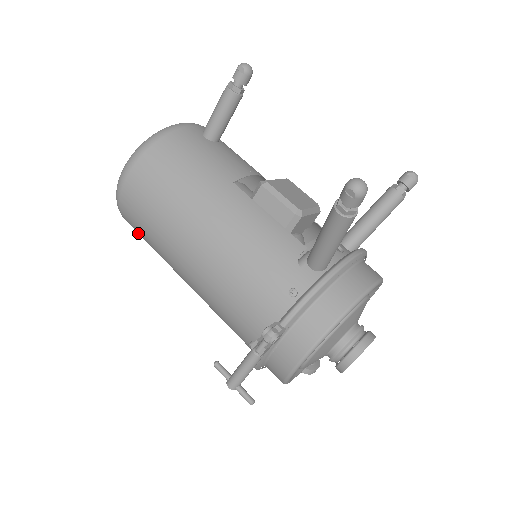
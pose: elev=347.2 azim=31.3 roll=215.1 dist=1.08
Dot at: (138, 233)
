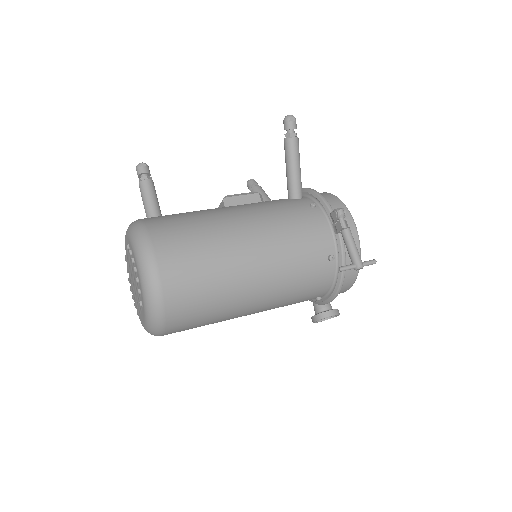
Dot at: (187, 308)
